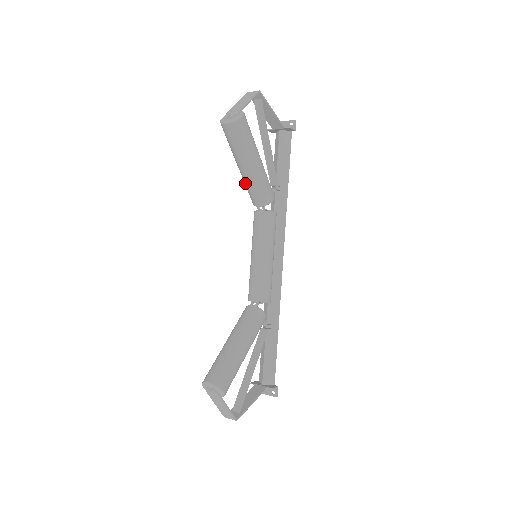
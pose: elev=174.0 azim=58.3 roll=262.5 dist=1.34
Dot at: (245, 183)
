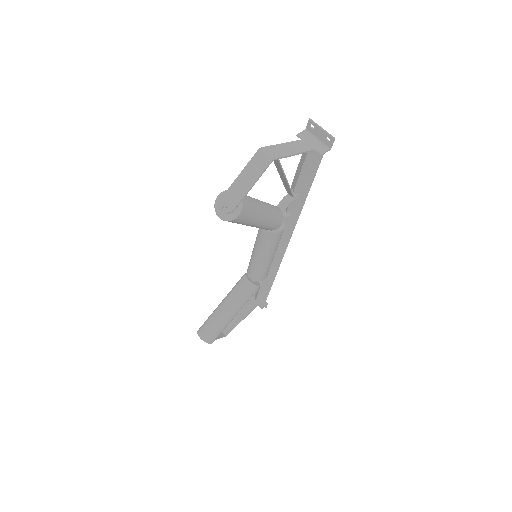
Dot at: occluded
